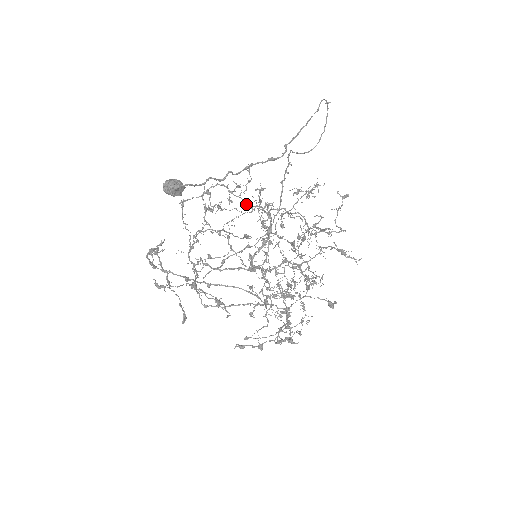
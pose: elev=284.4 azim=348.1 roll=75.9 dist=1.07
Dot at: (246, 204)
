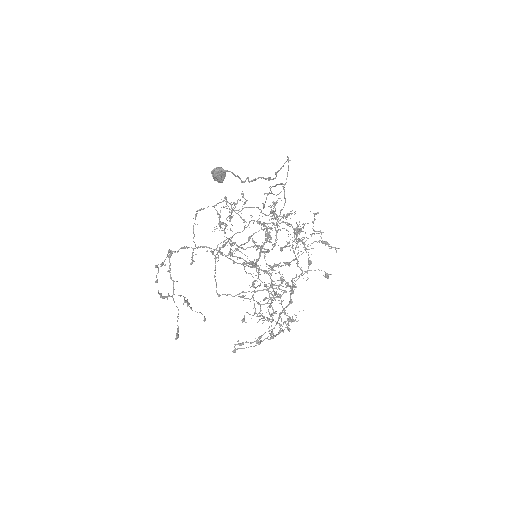
Dot at: (243, 220)
